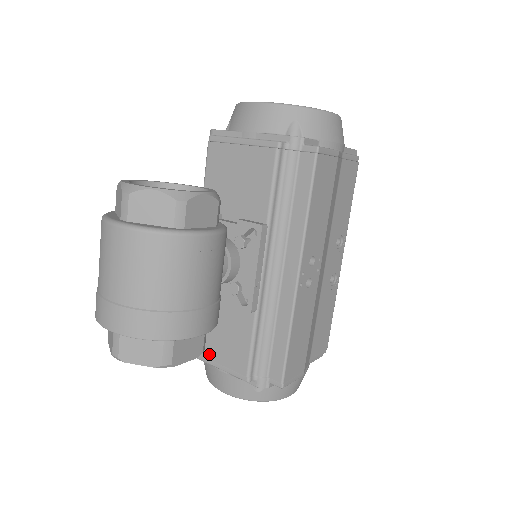
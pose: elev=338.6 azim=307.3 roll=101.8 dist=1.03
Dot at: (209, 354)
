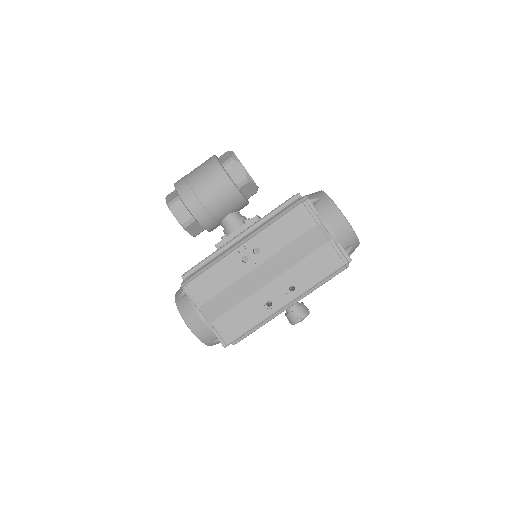
Dot at: occluded
